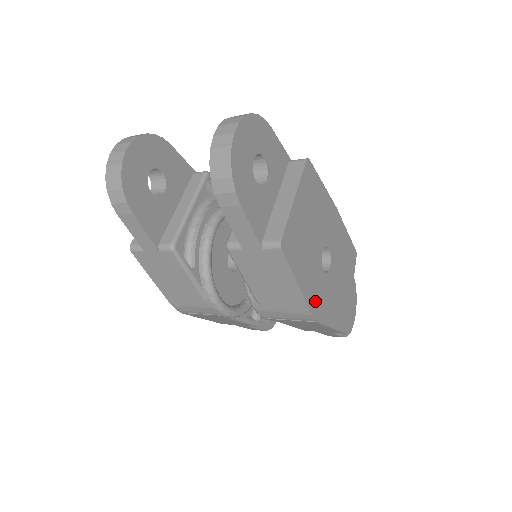
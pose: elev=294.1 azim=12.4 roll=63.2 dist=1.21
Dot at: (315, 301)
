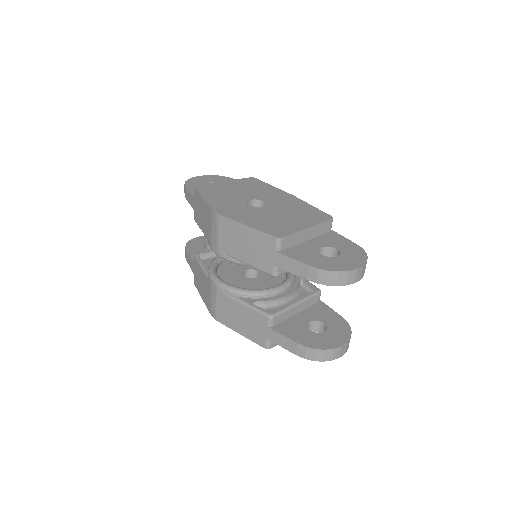
Dot at: (223, 208)
